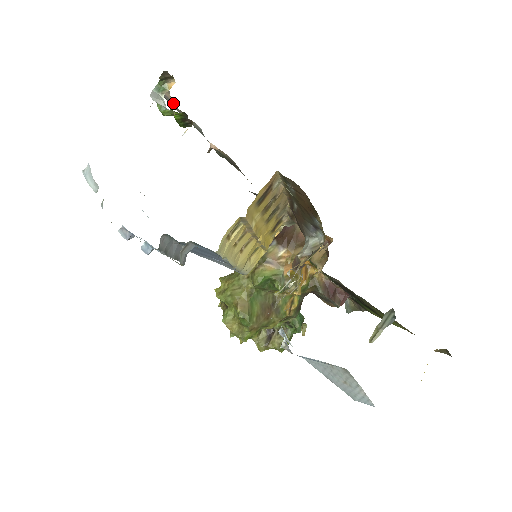
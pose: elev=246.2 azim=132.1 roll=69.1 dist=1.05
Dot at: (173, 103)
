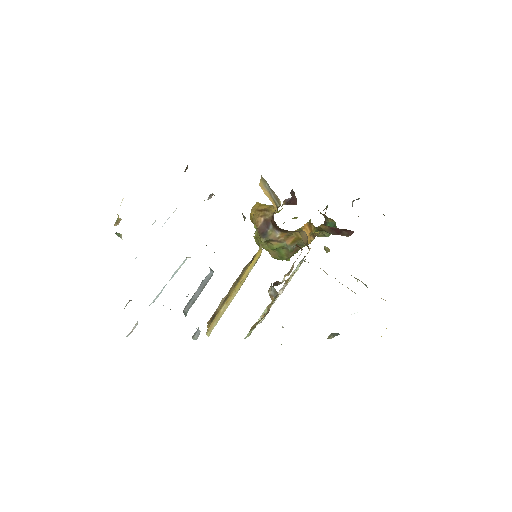
Dot at: occluded
